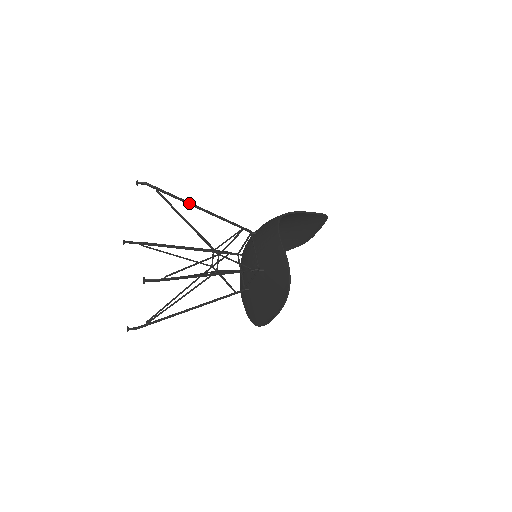
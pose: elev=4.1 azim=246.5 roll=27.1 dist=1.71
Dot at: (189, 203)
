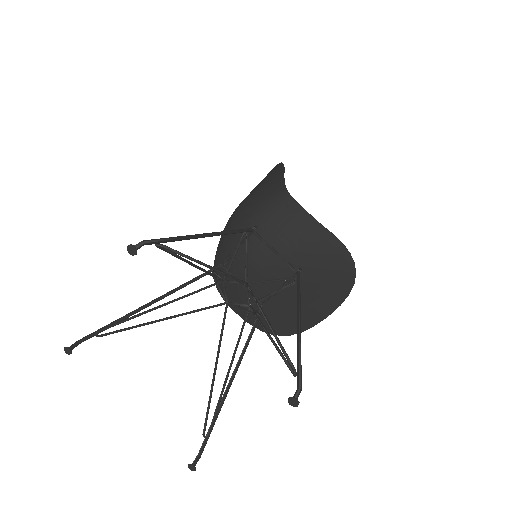
Dot at: (196, 236)
